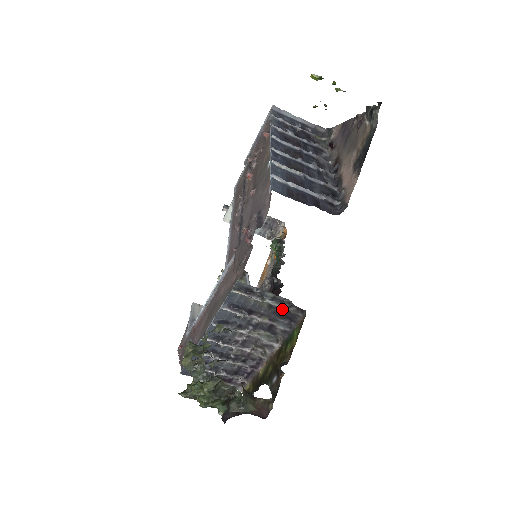
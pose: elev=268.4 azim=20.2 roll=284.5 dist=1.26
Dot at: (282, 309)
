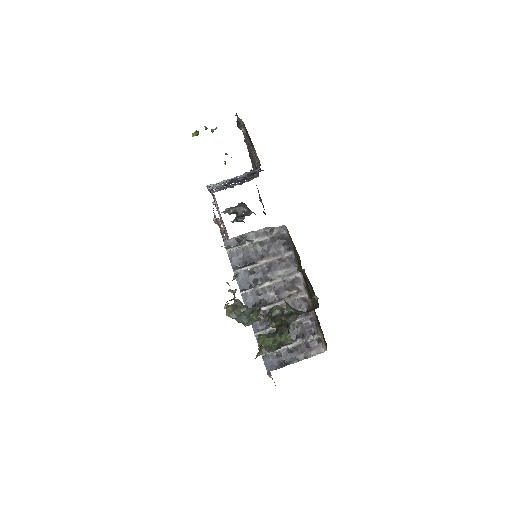
Dot at: (271, 239)
